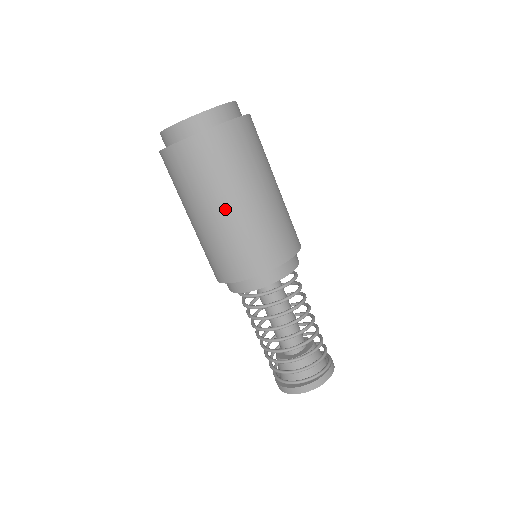
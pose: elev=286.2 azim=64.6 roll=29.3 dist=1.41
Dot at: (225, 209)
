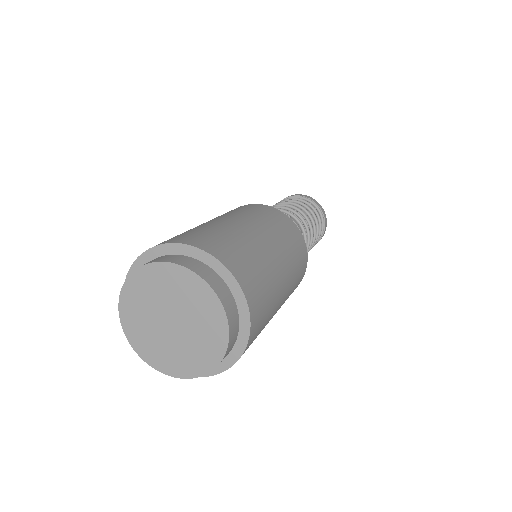
Dot at: occluded
